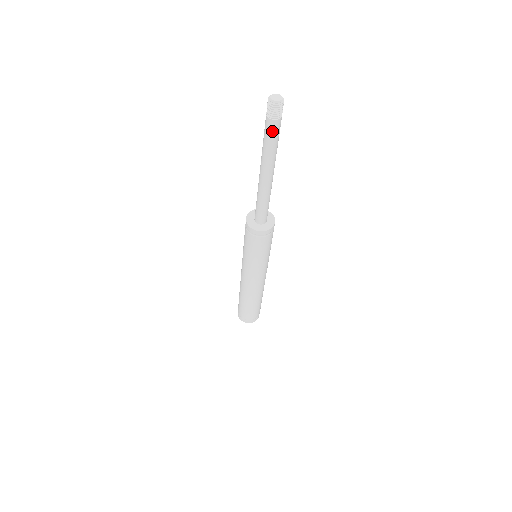
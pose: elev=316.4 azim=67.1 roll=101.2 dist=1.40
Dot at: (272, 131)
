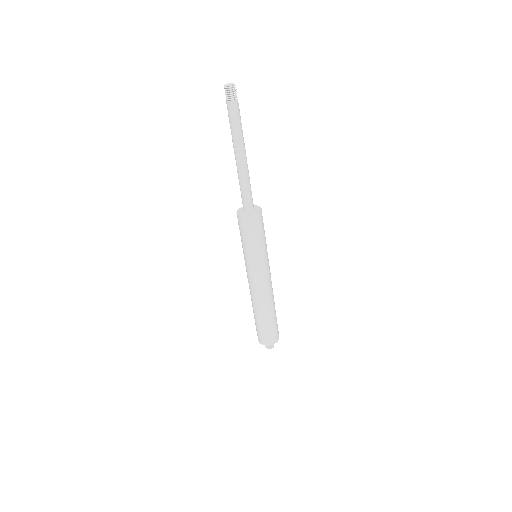
Dot at: (234, 112)
